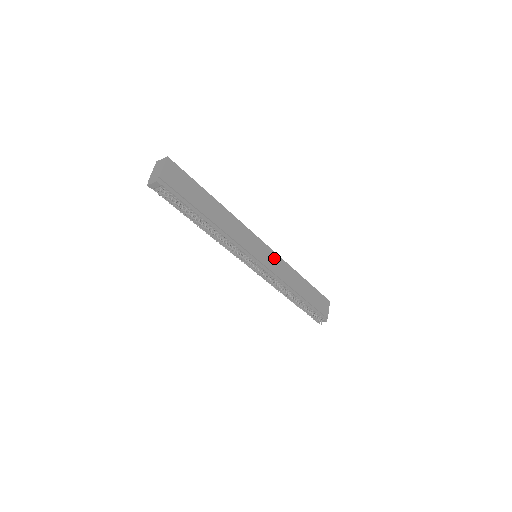
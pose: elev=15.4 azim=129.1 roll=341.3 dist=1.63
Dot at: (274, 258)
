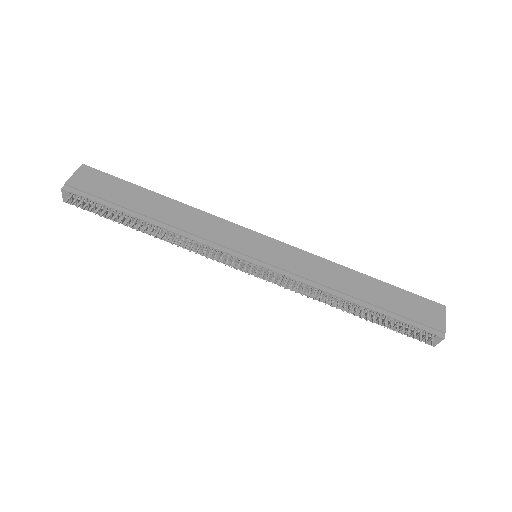
Dot at: (289, 252)
